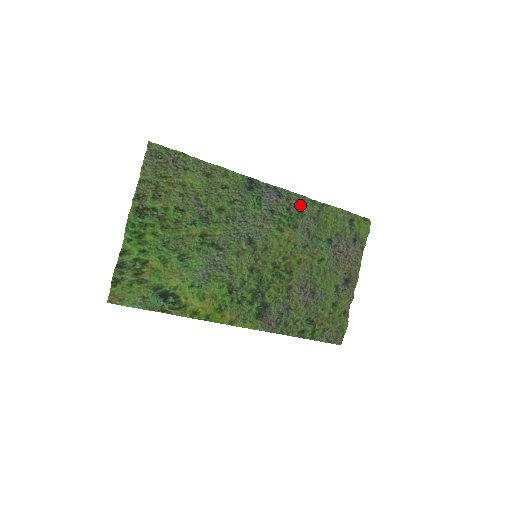
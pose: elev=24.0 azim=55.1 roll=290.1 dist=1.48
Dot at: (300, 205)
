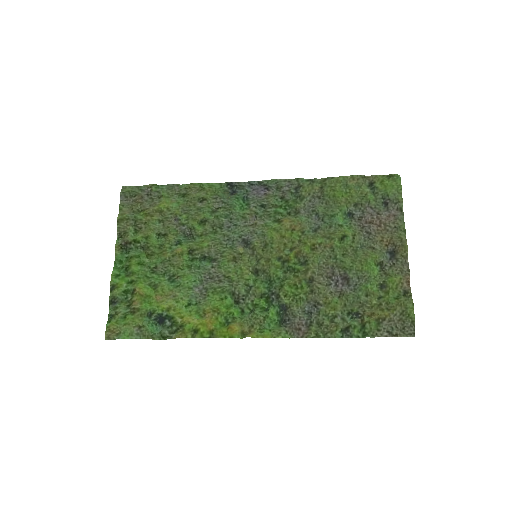
Dot at: (296, 189)
